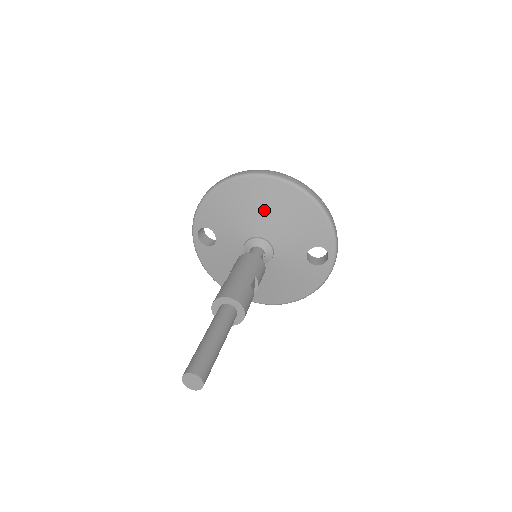
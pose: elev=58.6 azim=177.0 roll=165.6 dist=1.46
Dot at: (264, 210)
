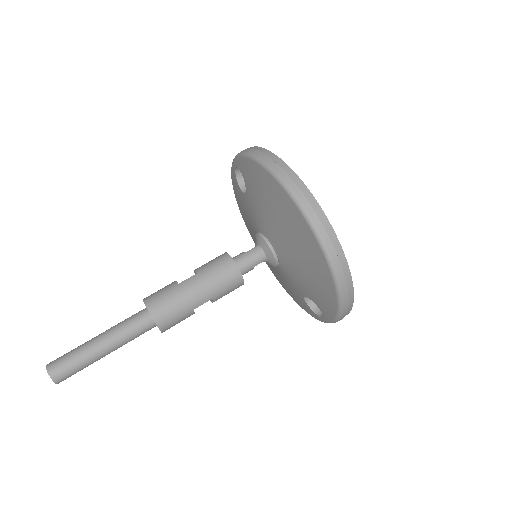
Dot at: (290, 239)
